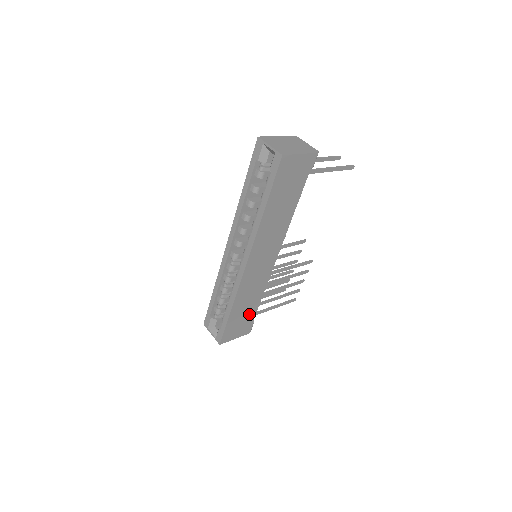
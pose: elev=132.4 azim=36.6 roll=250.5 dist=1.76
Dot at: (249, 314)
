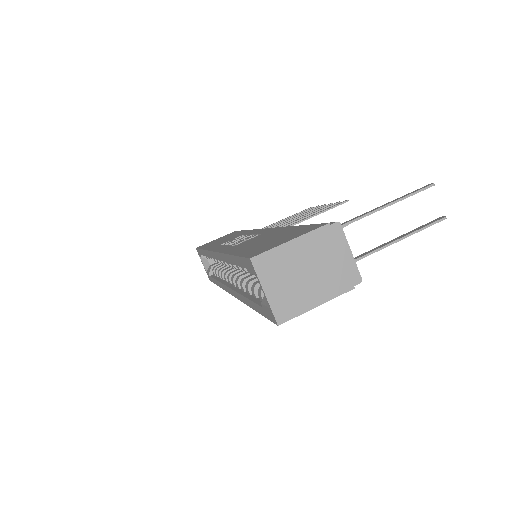
Dot at: occluded
